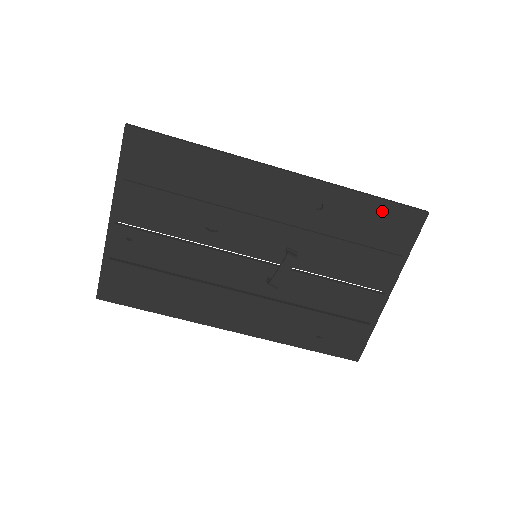
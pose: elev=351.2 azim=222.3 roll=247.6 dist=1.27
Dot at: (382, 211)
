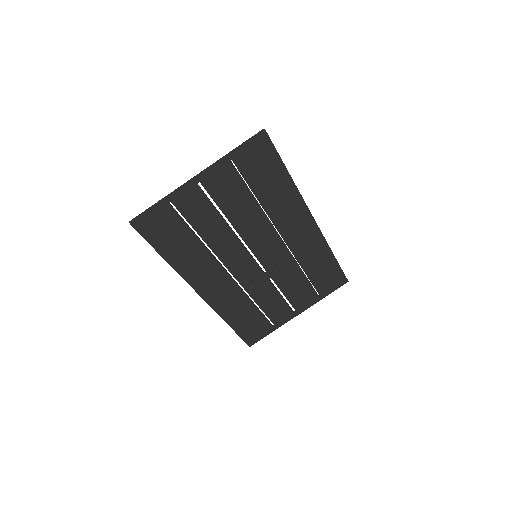
Dot at: (333, 269)
